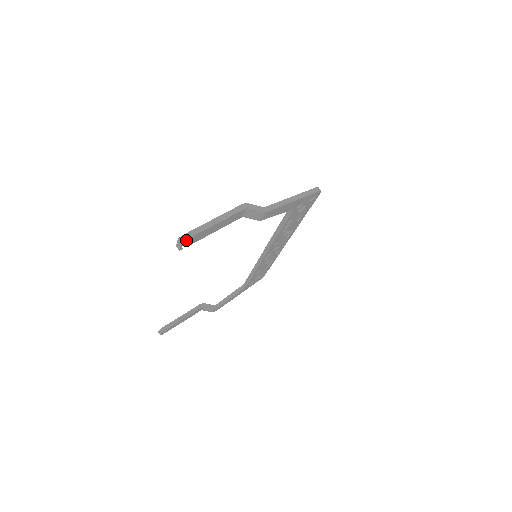
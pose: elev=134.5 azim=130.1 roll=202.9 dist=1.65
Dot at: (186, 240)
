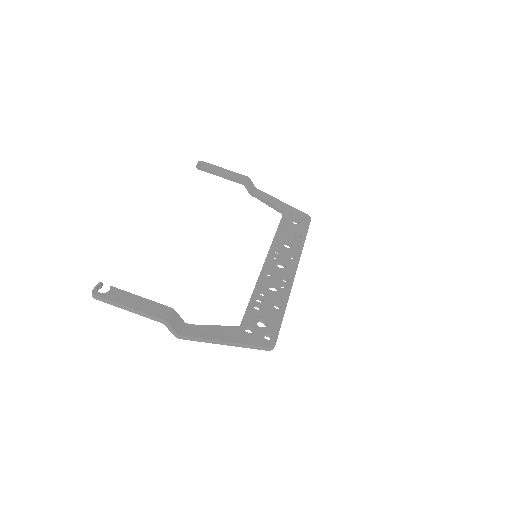
Dot at: (96, 298)
